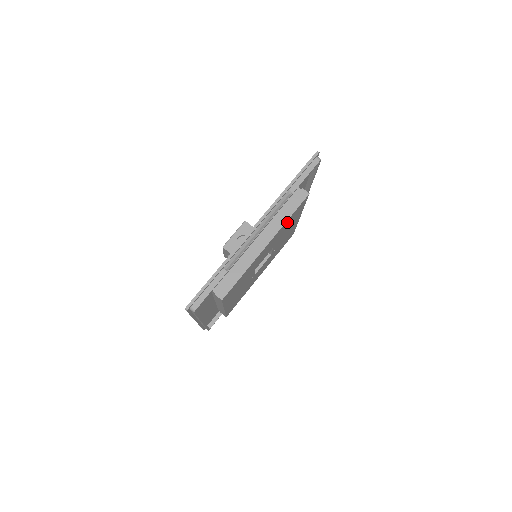
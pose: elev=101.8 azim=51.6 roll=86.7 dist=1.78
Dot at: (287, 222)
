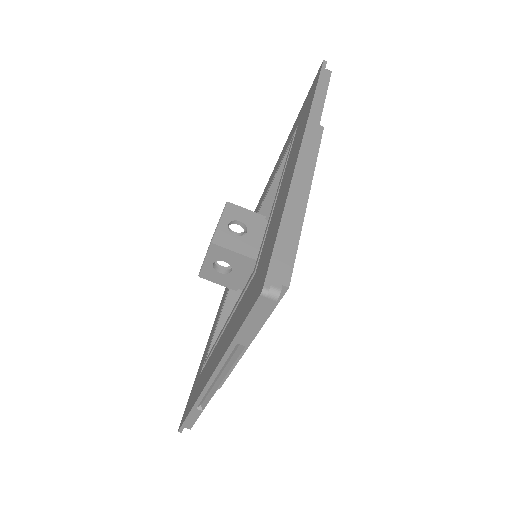
Dot at: occluded
